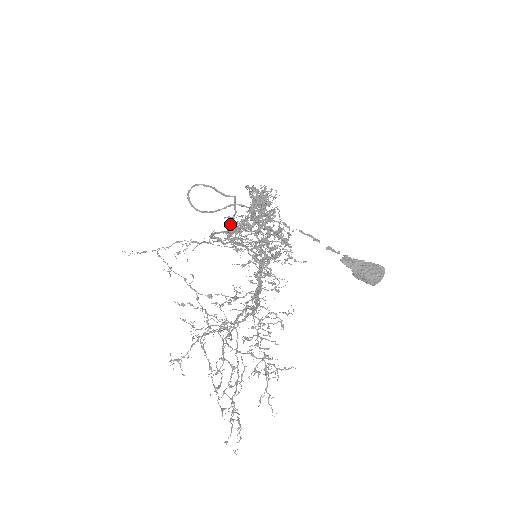
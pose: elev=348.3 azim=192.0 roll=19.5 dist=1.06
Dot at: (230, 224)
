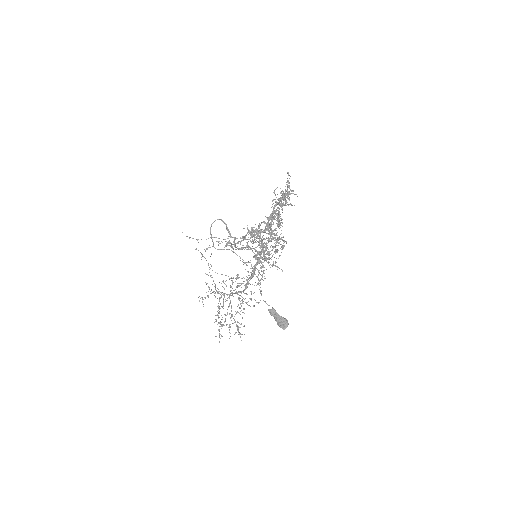
Dot at: (235, 246)
